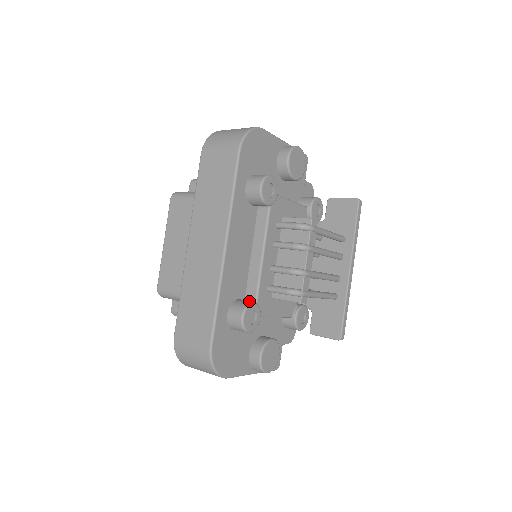
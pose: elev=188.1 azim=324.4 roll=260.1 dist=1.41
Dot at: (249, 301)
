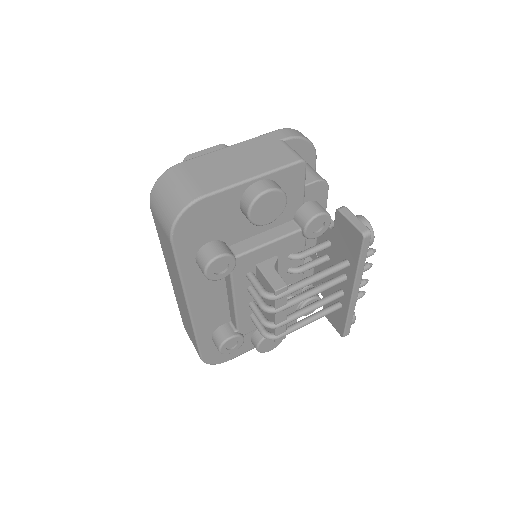
Dot at: (227, 335)
